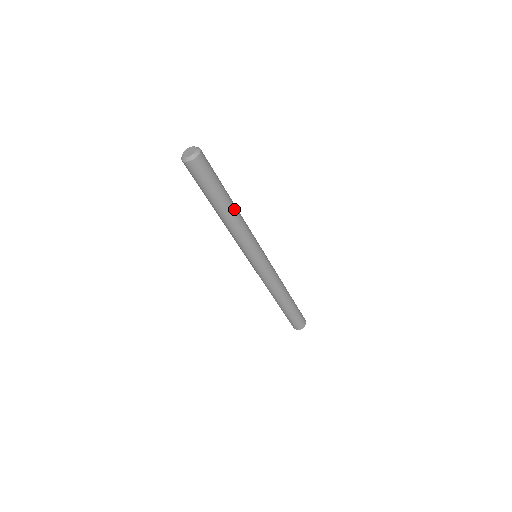
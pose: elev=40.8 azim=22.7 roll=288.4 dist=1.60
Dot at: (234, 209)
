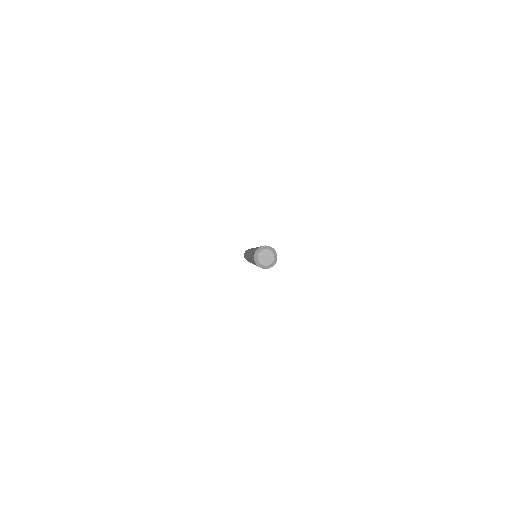
Dot at: occluded
